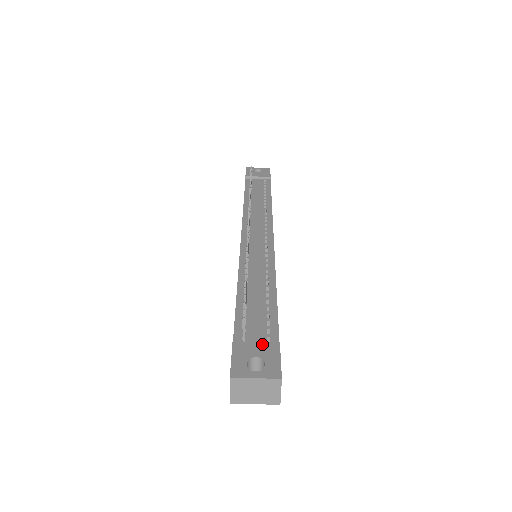
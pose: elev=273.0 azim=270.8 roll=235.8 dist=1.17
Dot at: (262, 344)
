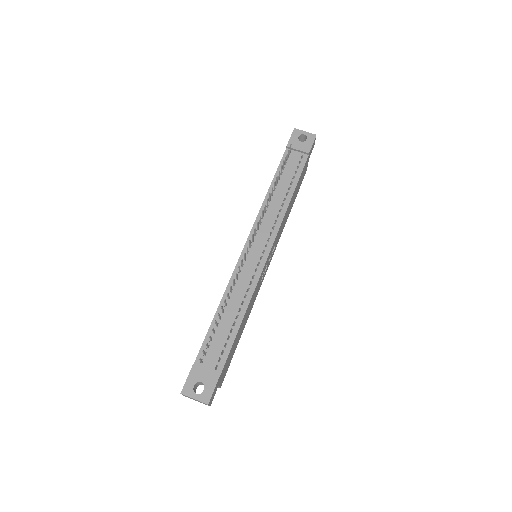
Dot at: (209, 373)
